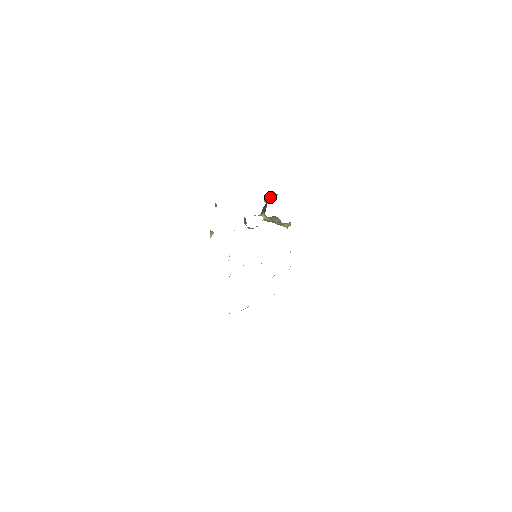
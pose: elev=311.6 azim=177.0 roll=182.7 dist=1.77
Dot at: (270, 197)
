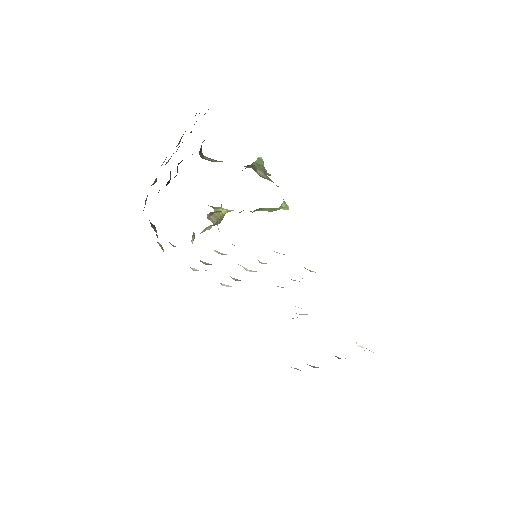
Dot at: occluded
